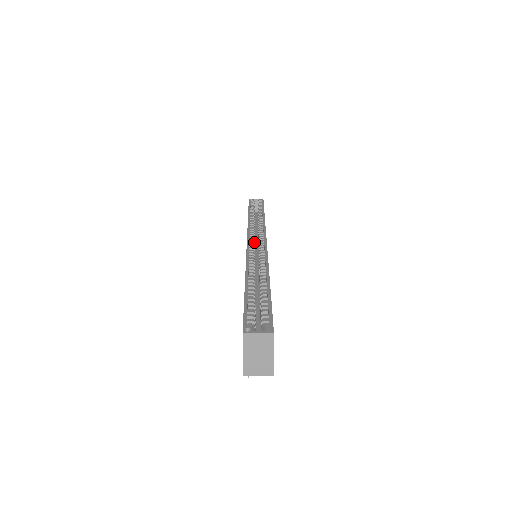
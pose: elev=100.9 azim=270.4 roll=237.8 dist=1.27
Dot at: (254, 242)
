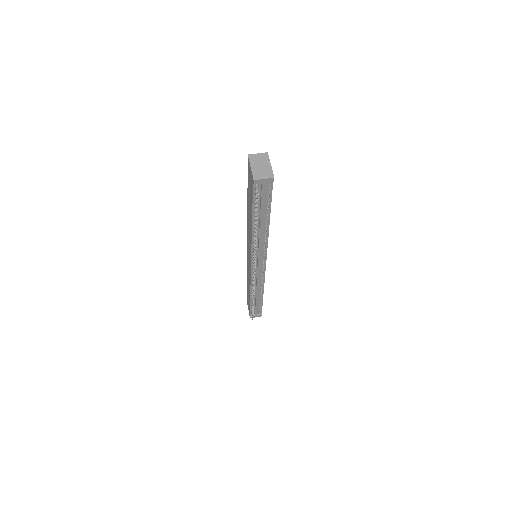
Dot at: occluded
